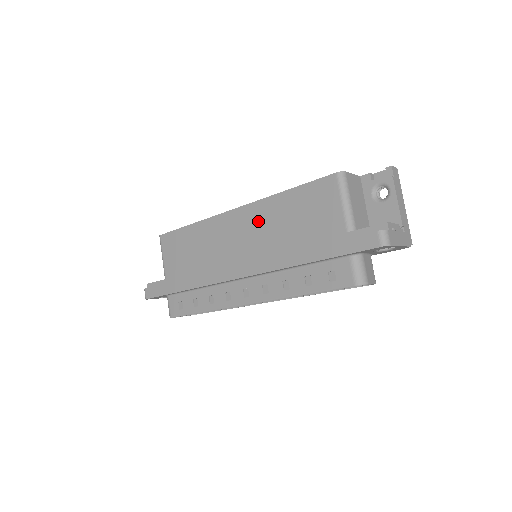
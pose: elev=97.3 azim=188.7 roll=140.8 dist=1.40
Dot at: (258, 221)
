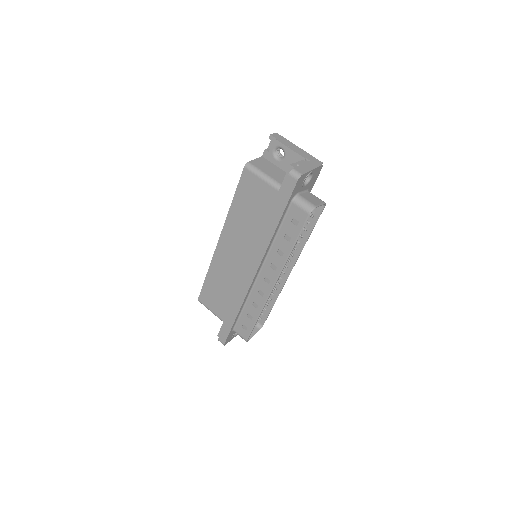
Dot at: (235, 234)
